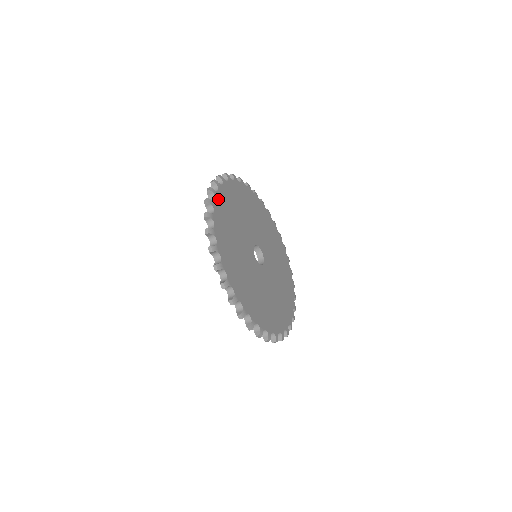
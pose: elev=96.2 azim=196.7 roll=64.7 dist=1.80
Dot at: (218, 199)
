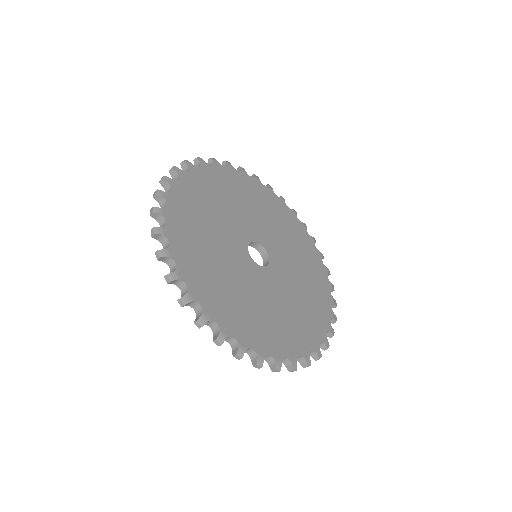
Dot at: (177, 256)
